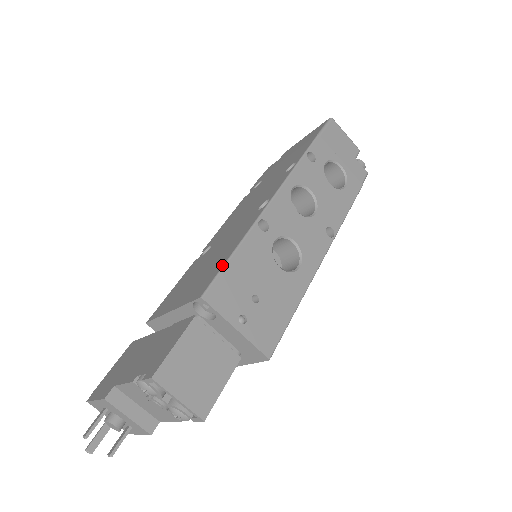
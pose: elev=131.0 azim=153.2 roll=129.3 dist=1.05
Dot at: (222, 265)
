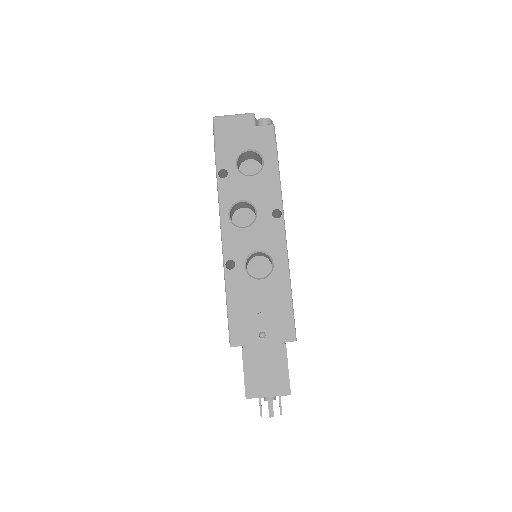
Dot at: (227, 316)
